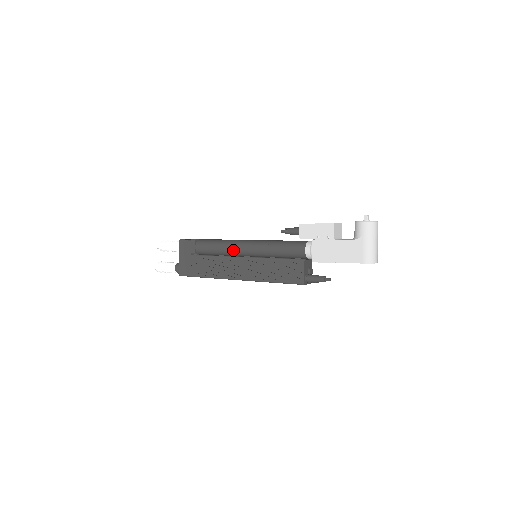
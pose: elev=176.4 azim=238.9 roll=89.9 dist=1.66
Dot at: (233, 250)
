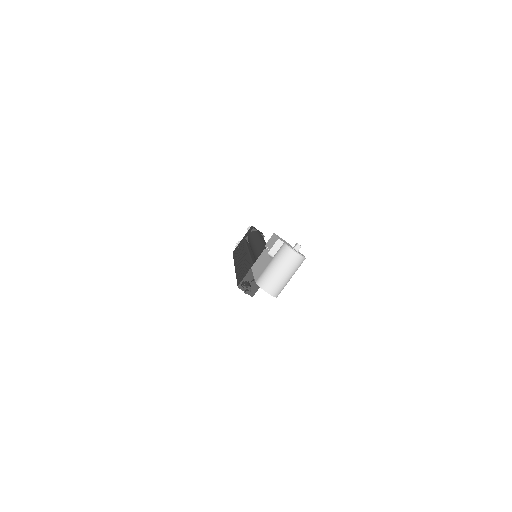
Dot at: (251, 243)
